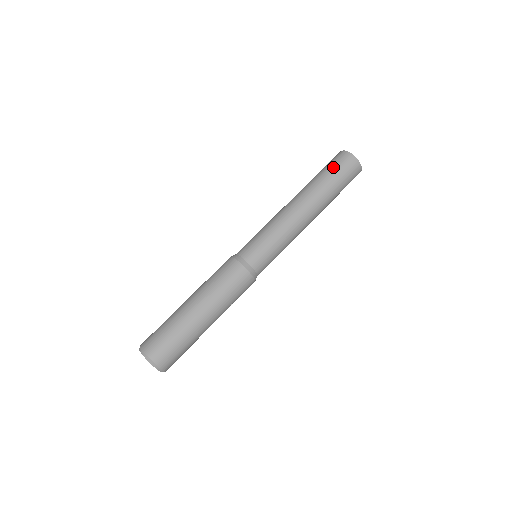
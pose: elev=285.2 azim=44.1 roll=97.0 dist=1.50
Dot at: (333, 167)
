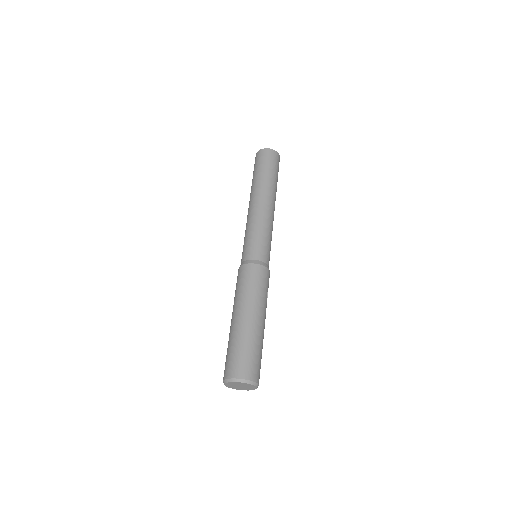
Dot at: (257, 165)
